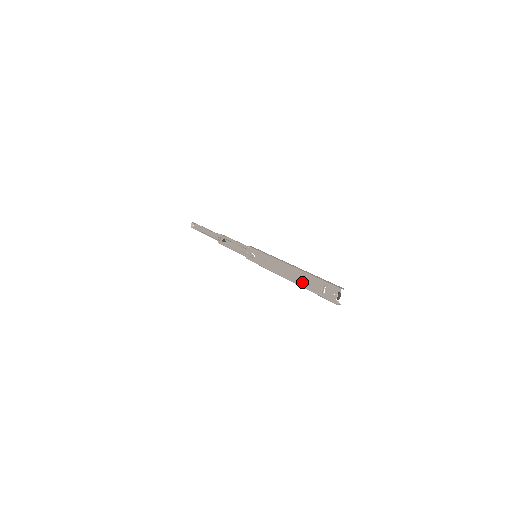
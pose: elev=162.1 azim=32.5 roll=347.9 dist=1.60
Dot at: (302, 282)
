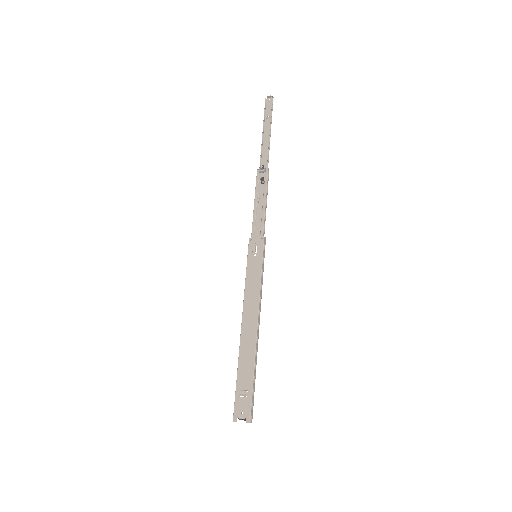
Dot at: (244, 355)
